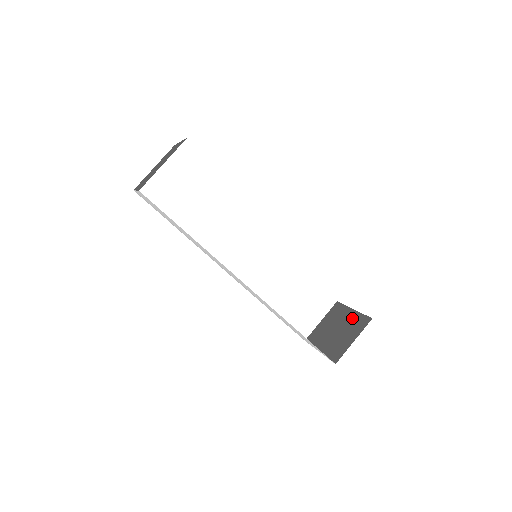
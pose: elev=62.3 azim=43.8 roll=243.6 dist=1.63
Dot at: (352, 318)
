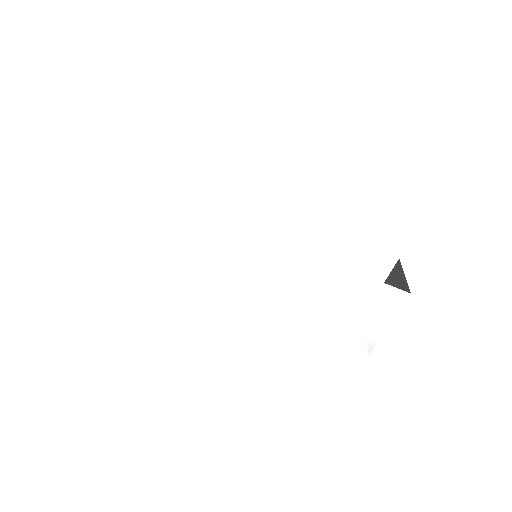
Dot at: occluded
